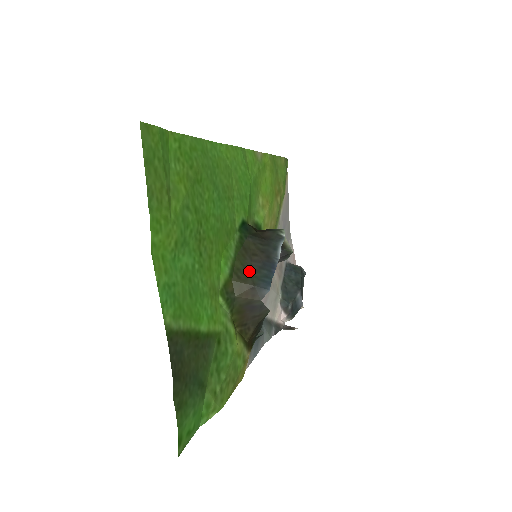
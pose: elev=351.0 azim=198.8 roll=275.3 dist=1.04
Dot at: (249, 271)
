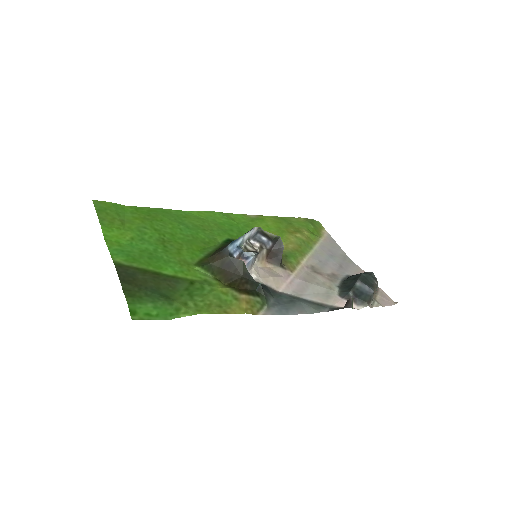
Dot at: occluded
